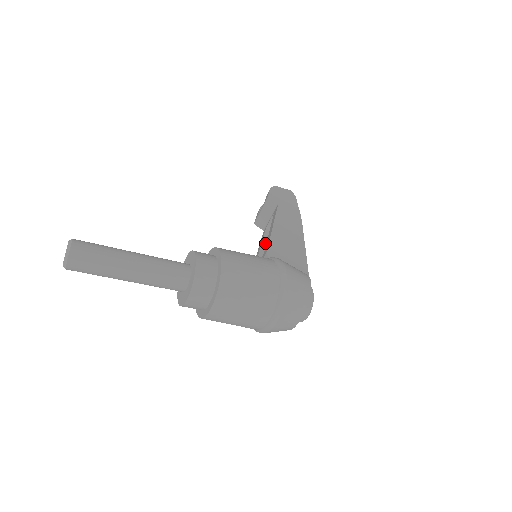
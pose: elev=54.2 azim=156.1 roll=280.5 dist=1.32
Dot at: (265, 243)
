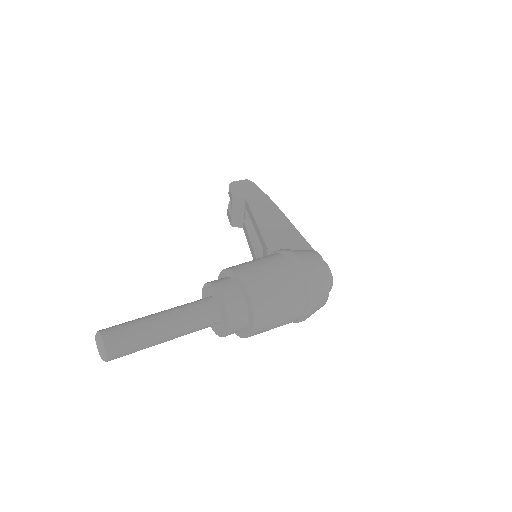
Dot at: (253, 239)
